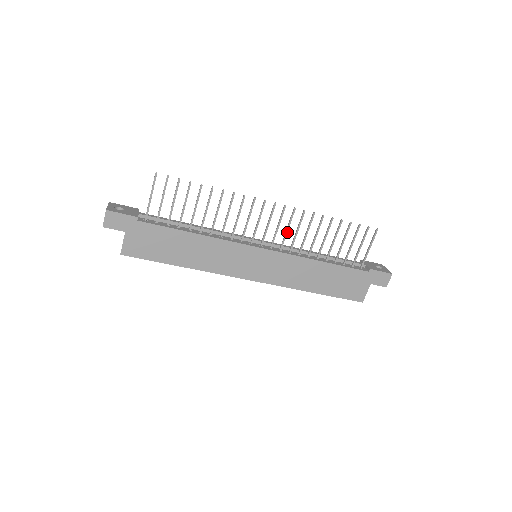
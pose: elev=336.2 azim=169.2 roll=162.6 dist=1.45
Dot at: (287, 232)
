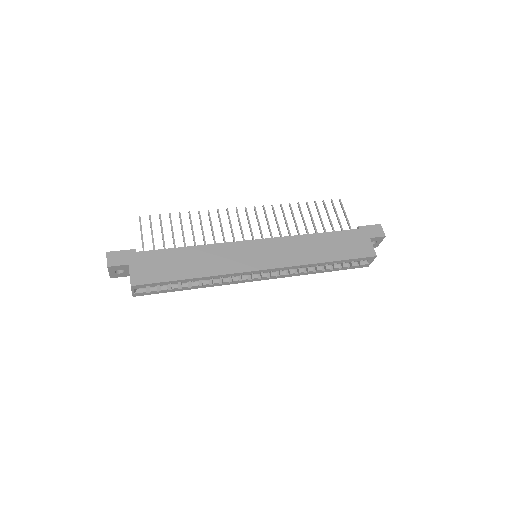
Dot at: occluded
